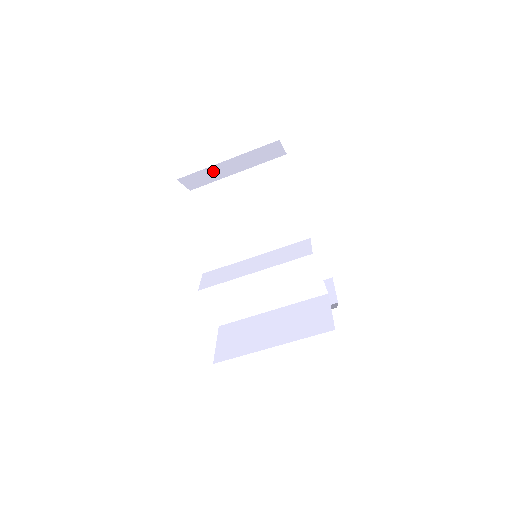
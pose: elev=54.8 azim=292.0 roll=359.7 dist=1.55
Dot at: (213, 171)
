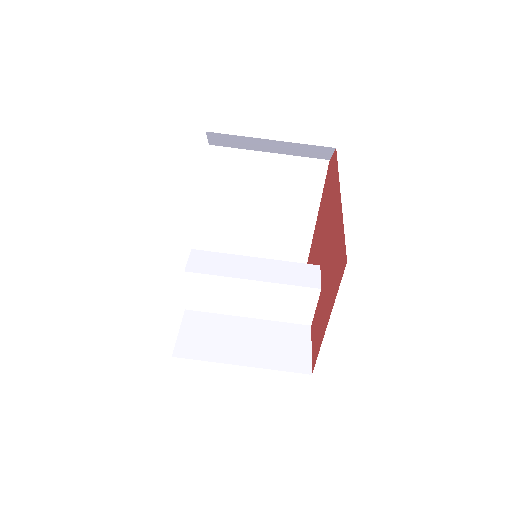
Dot at: (248, 141)
